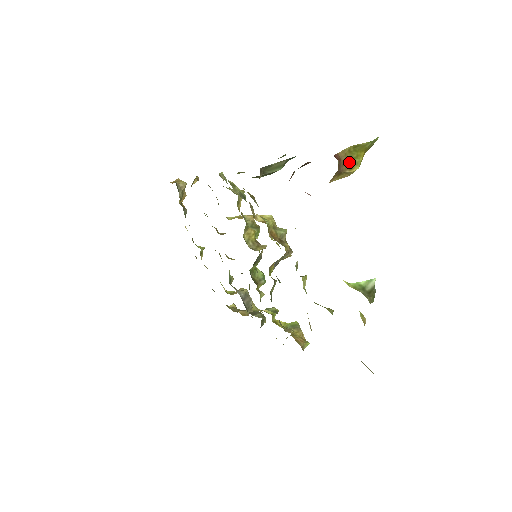
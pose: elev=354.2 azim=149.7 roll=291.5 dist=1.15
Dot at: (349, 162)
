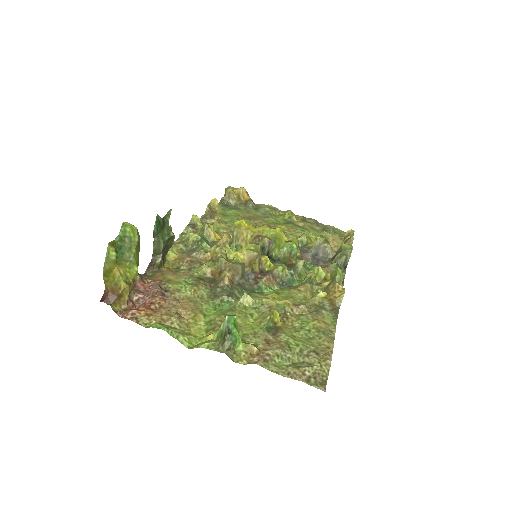
Dot at: (114, 286)
